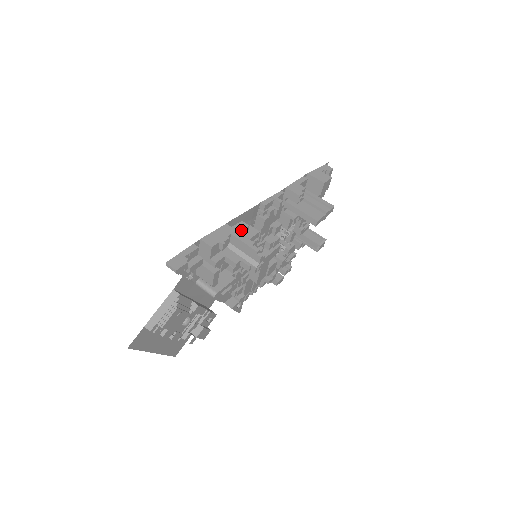
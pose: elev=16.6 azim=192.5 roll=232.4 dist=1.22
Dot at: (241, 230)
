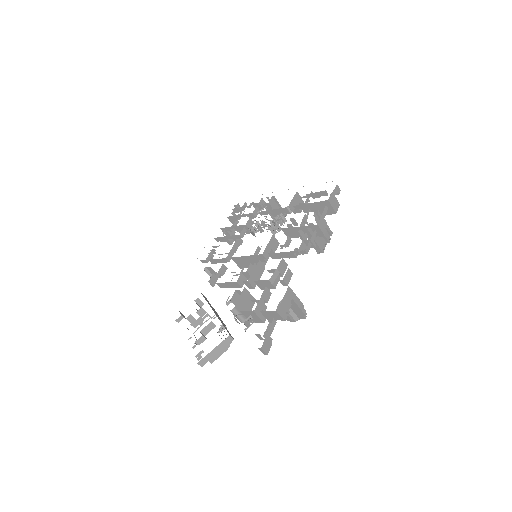
Dot at: (289, 281)
